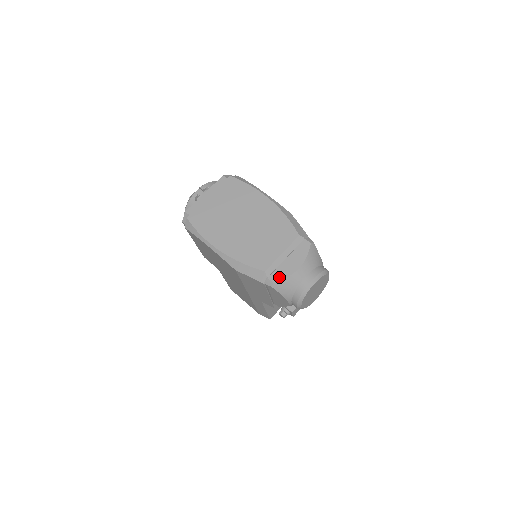
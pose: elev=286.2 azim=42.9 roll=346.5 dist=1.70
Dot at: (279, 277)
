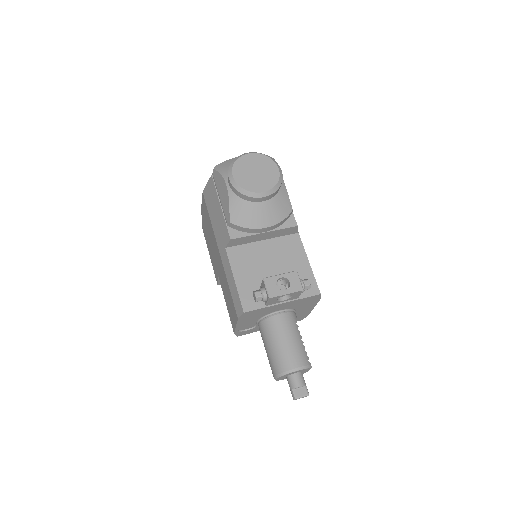
Dot at: occluded
